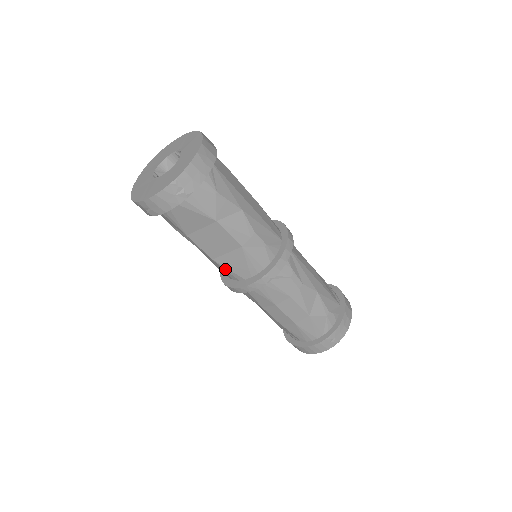
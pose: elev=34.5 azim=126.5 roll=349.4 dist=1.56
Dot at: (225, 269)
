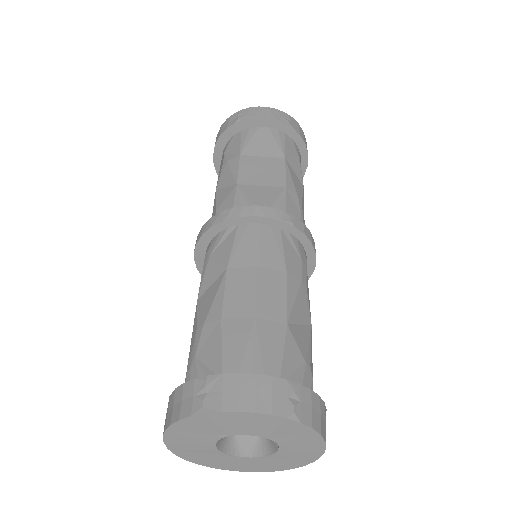
Dot at: (239, 198)
